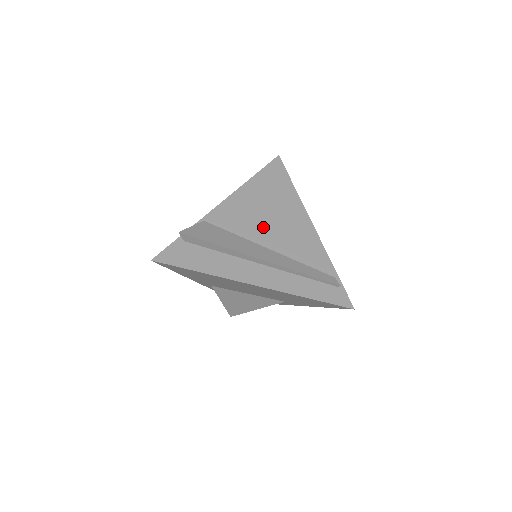
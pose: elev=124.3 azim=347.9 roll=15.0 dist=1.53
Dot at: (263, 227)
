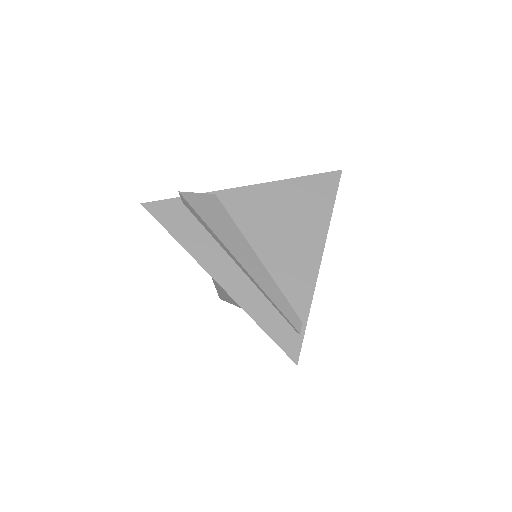
Dot at: (268, 231)
